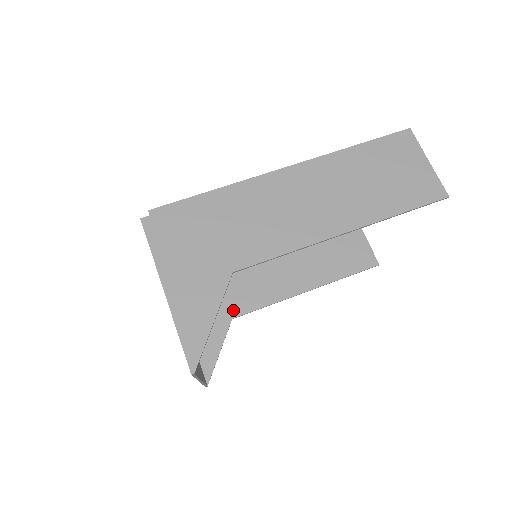
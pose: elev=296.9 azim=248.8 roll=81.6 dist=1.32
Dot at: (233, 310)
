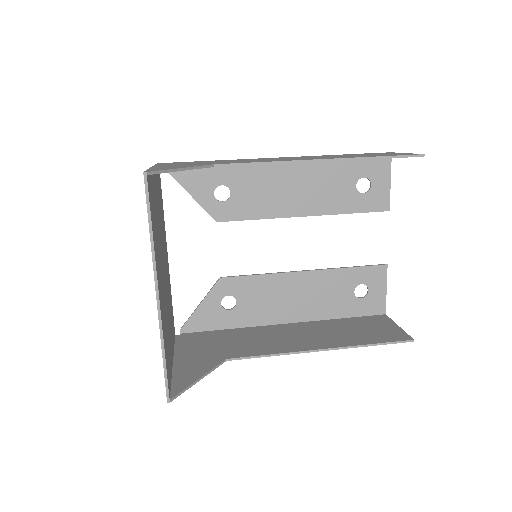
Dot at: (230, 354)
